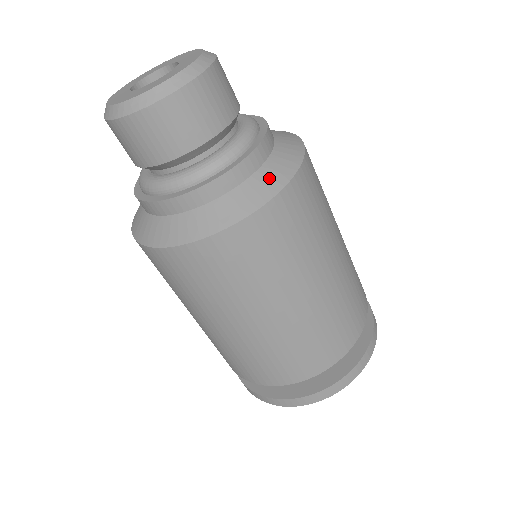
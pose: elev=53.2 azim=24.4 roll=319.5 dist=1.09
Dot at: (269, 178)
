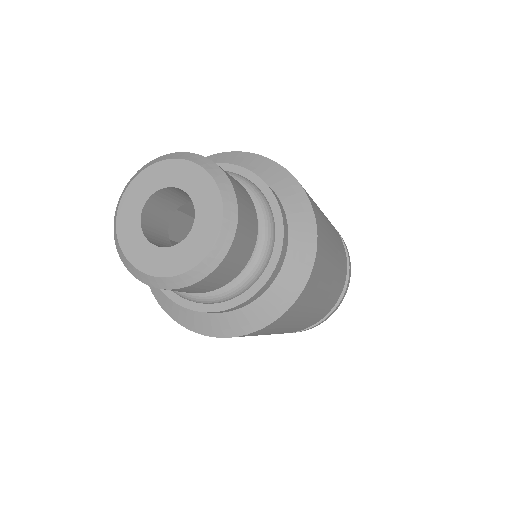
Dot at: (284, 290)
